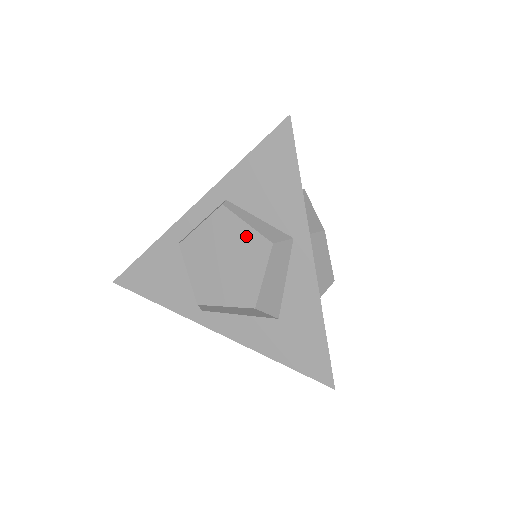
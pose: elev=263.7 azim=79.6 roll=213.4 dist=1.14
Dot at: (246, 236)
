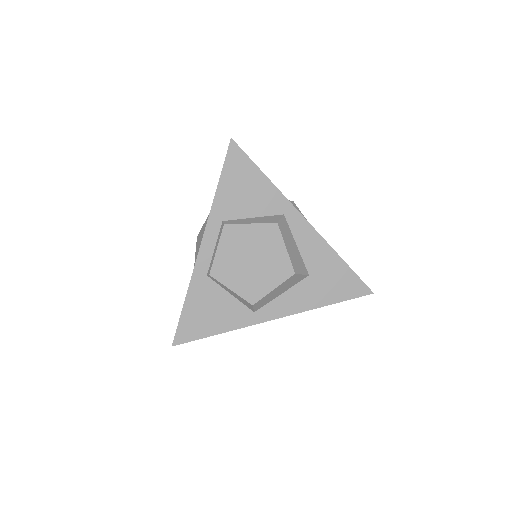
Dot at: (256, 232)
